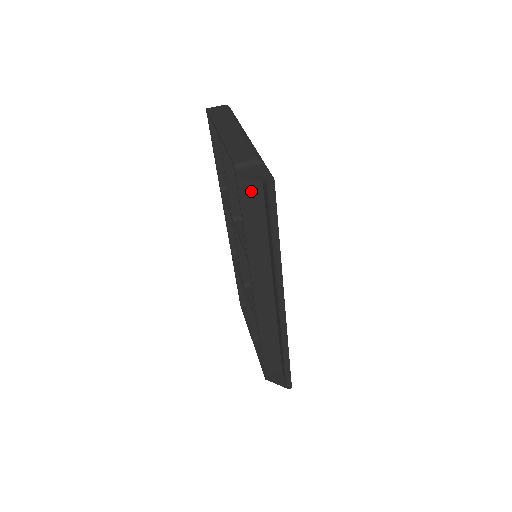
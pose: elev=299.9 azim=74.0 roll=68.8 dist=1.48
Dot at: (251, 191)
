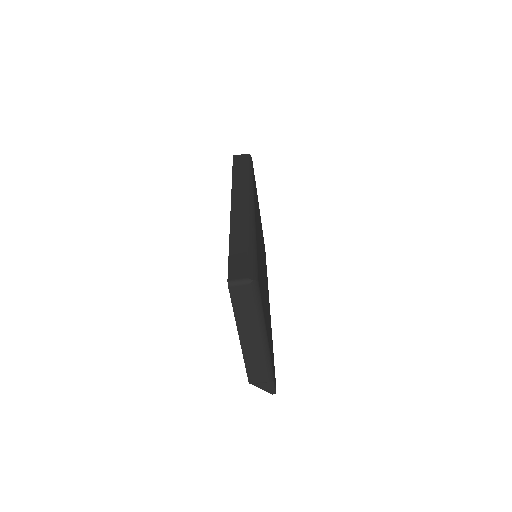
Dot at: occluded
